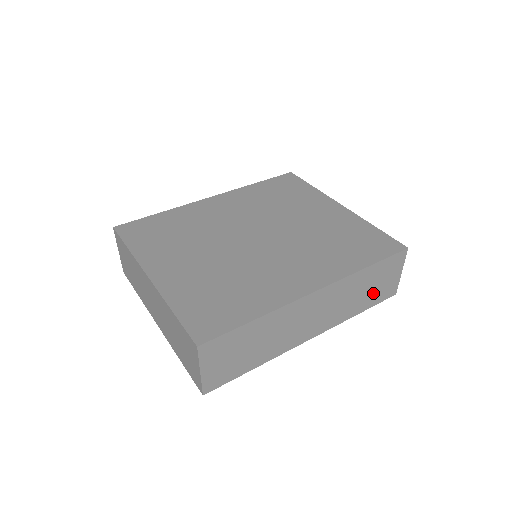
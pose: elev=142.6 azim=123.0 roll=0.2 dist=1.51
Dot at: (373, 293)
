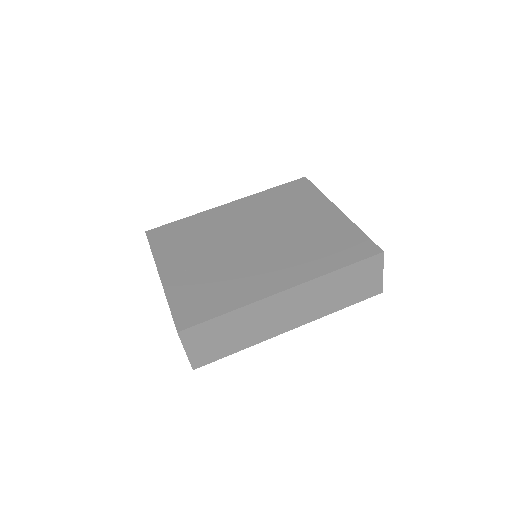
Dot at: (353, 292)
